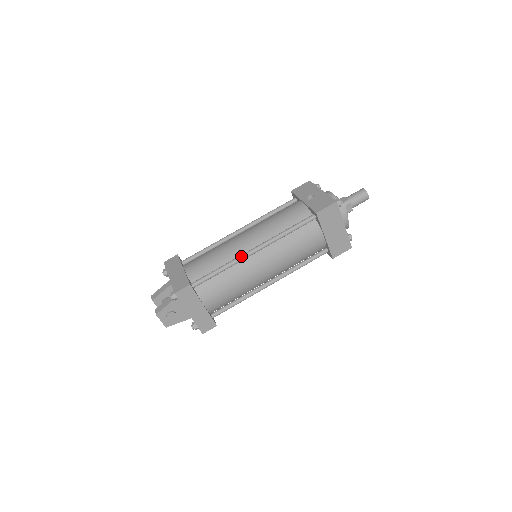
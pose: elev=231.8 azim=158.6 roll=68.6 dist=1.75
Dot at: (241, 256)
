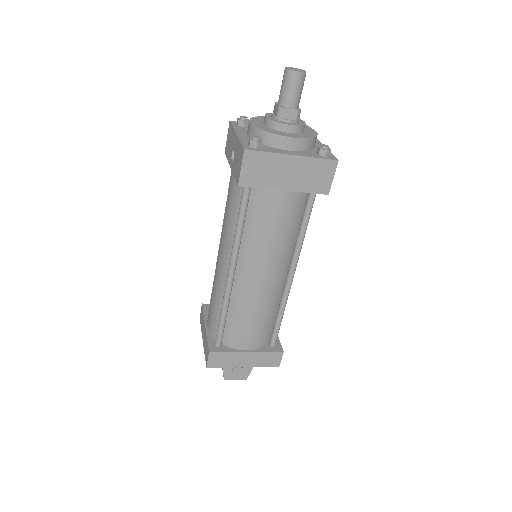
Dot at: (225, 289)
